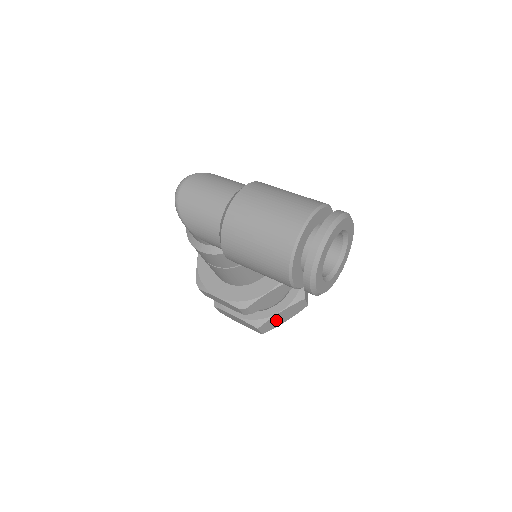
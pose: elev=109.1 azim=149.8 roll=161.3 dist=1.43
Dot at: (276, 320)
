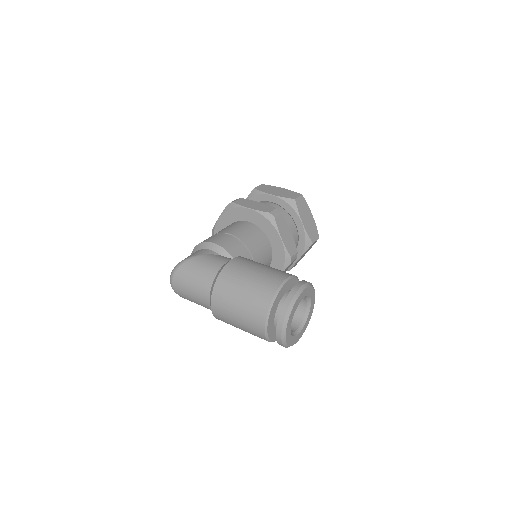
Dot at: (299, 259)
